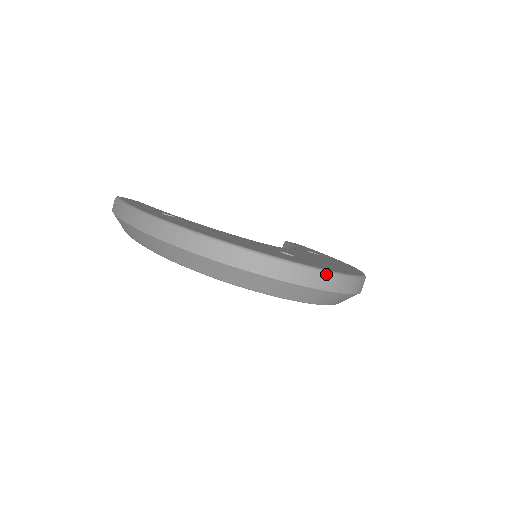
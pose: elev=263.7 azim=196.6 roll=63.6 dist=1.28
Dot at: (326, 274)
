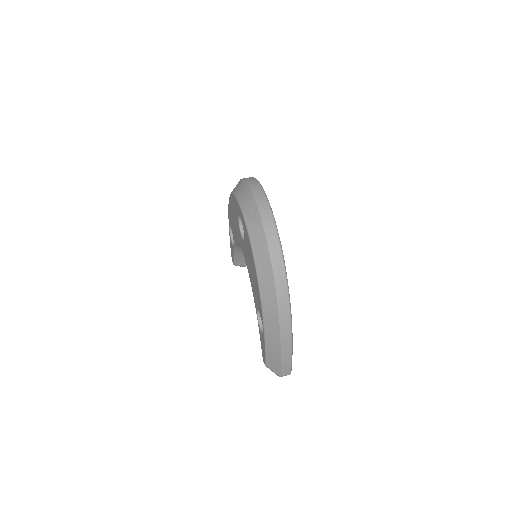
Dot at: (265, 196)
